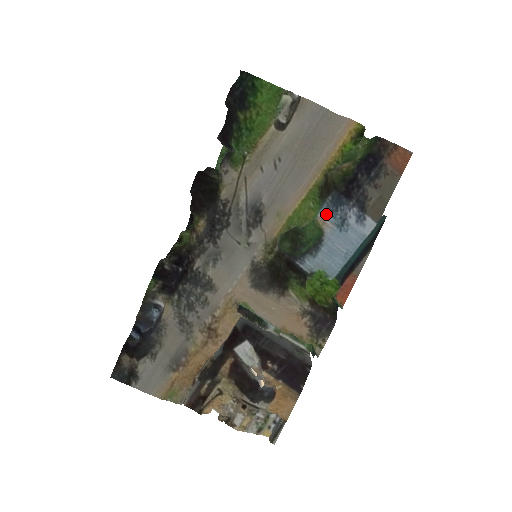
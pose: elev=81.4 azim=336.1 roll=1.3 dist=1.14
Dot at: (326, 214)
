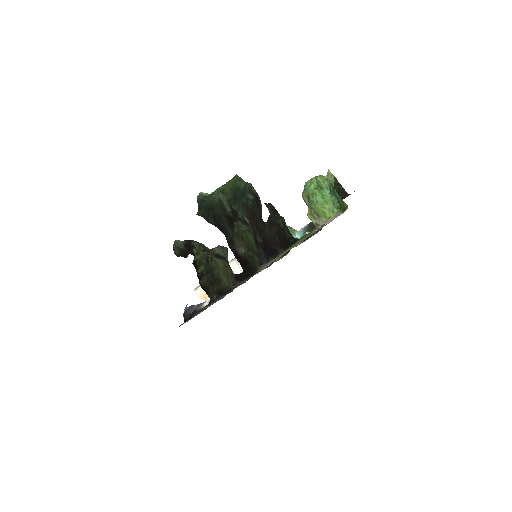
Dot at: occluded
